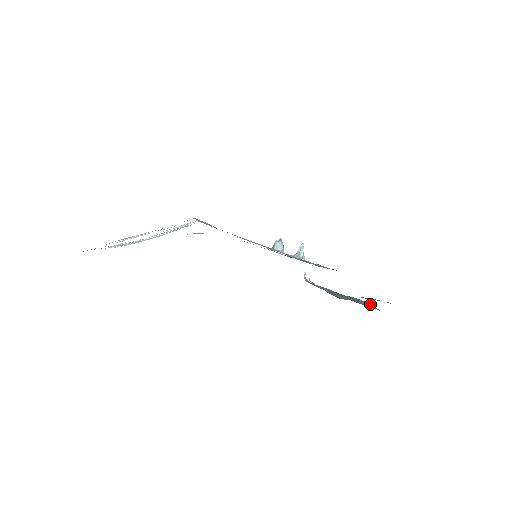
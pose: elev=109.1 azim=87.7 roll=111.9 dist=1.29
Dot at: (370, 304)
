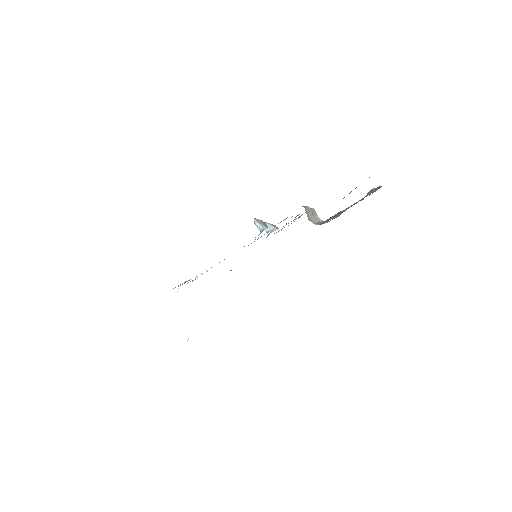
Dot at: (373, 189)
